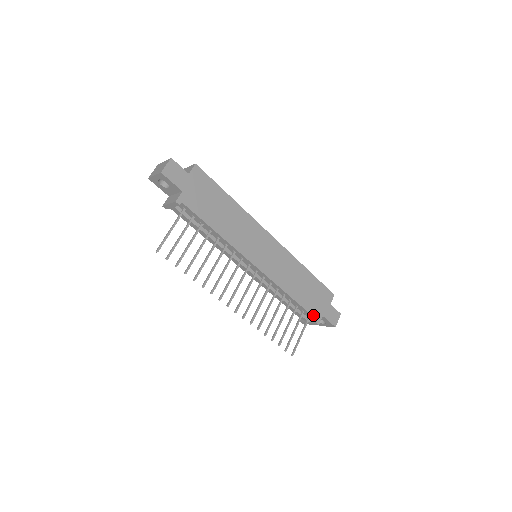
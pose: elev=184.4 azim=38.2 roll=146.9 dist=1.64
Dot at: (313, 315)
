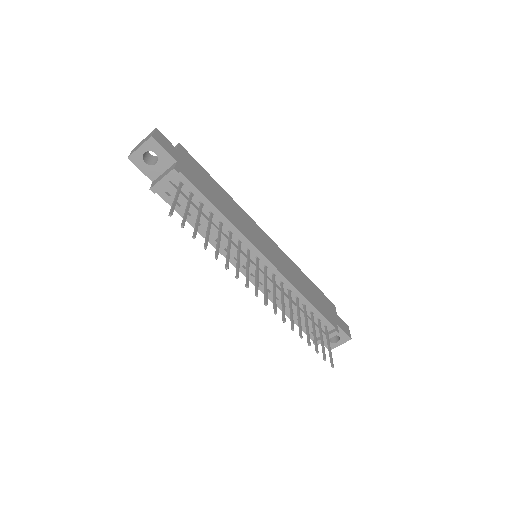
Dot at: (330, 322)
